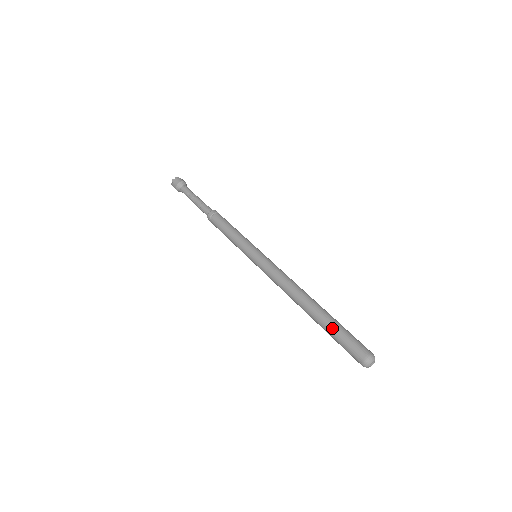
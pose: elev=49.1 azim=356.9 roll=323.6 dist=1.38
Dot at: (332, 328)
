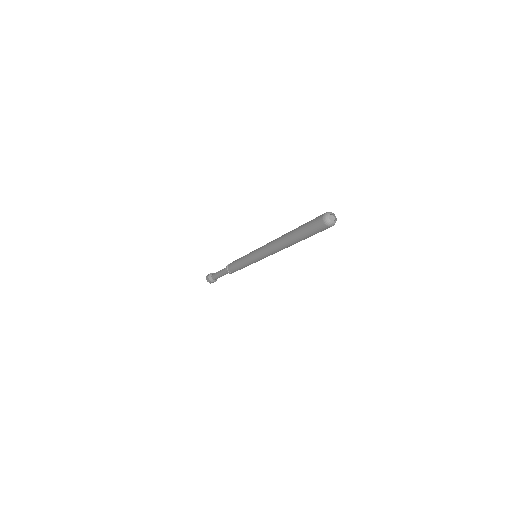
Dot at: (302, 225)
